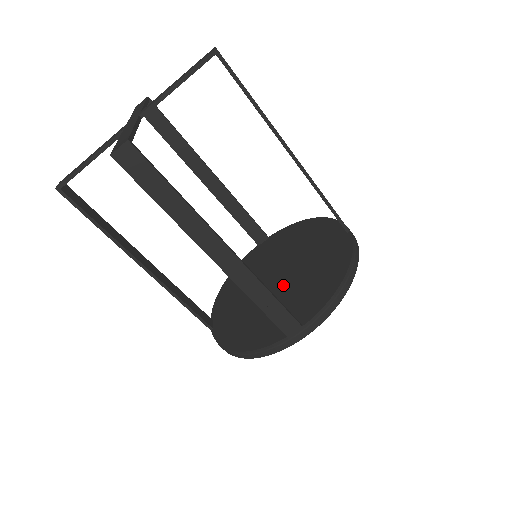
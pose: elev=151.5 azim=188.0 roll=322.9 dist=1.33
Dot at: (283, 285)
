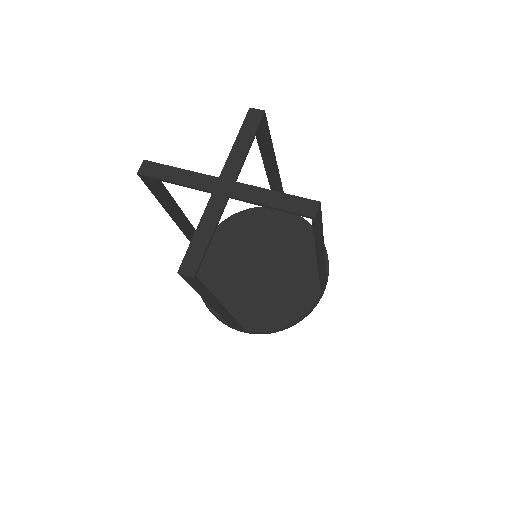
Dot at: (274, 266)
